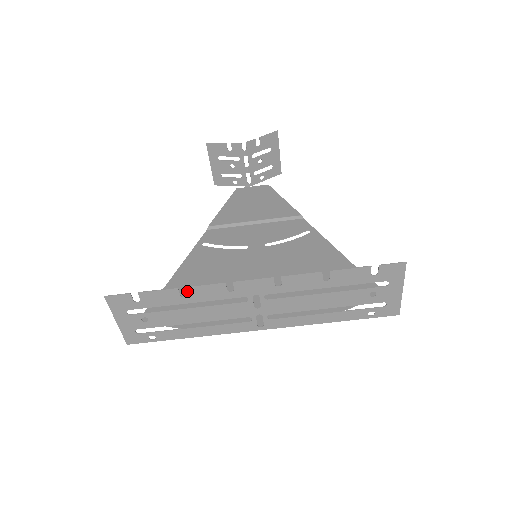
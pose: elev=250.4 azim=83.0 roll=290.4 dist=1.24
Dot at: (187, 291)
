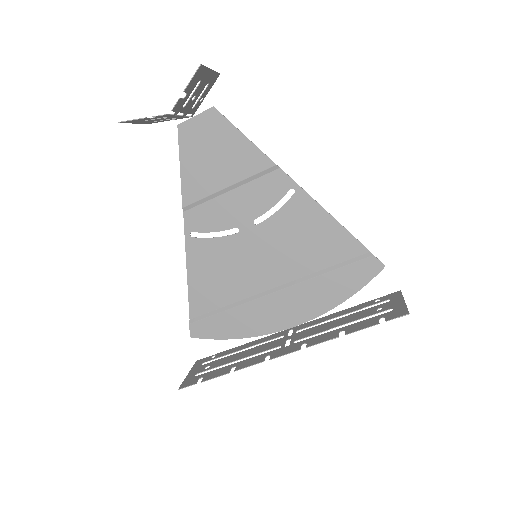
Dot at: (236, 369)
